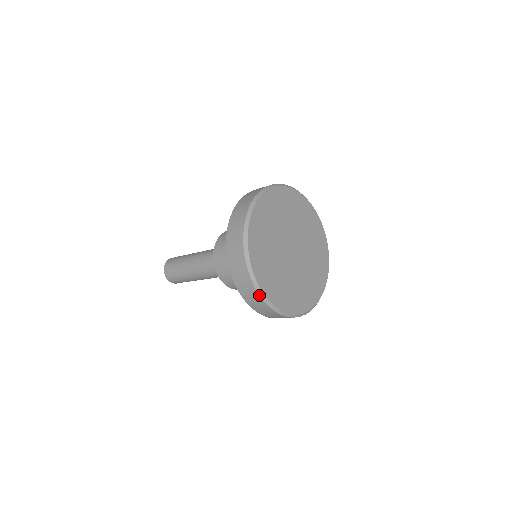
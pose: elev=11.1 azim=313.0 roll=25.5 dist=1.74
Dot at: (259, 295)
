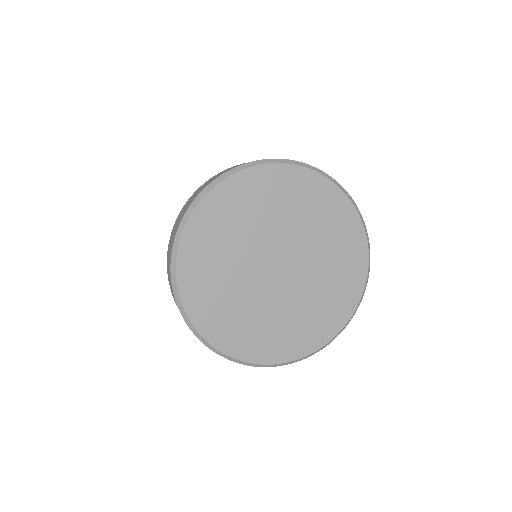
Dot at: (175, 298)
